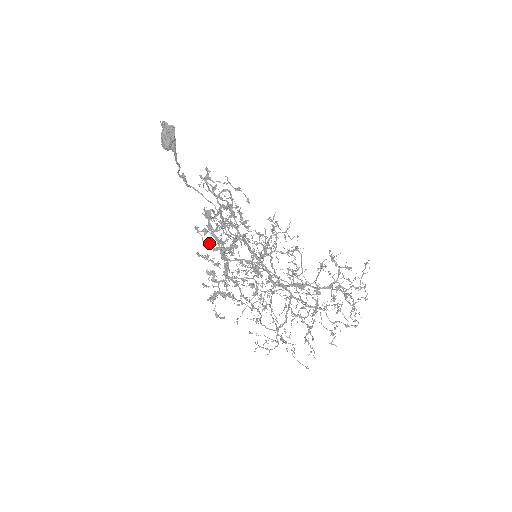
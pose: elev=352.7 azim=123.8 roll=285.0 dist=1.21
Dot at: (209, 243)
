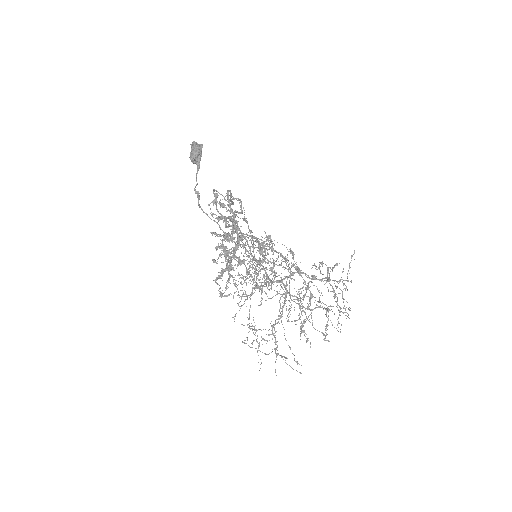
Dot at: occluded
